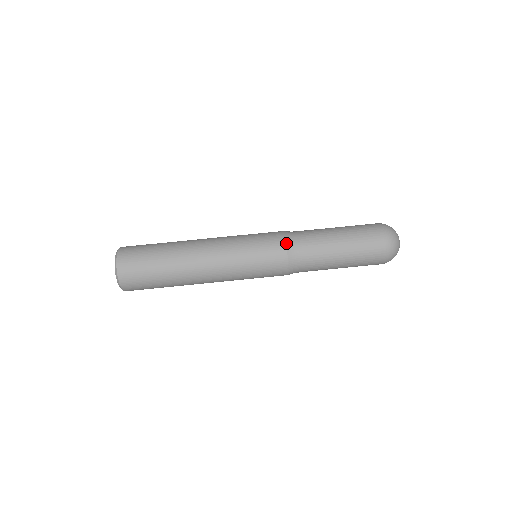
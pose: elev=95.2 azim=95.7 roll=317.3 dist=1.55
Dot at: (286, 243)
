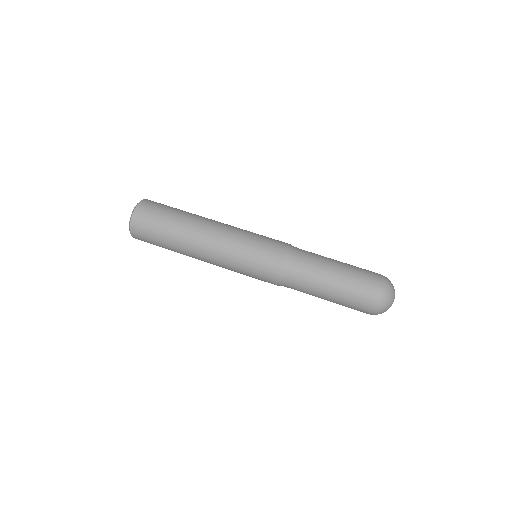
Dot at: (287, 248)
